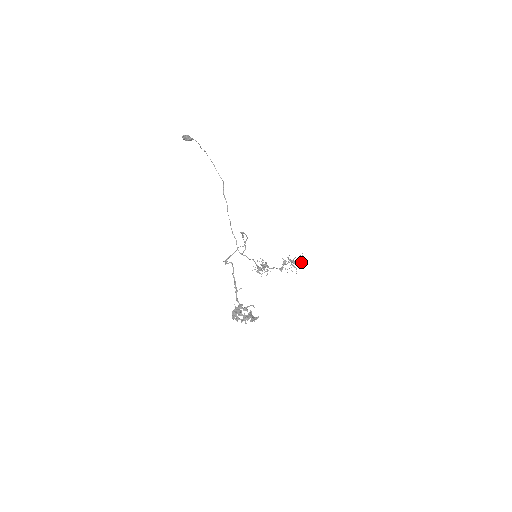
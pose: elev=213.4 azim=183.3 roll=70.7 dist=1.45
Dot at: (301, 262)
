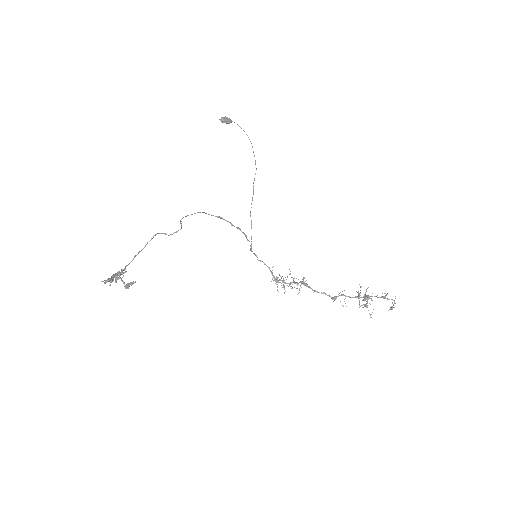
Dot at: (392, 307)
